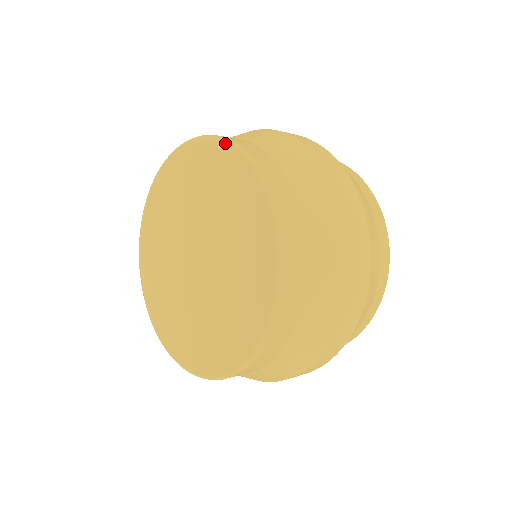
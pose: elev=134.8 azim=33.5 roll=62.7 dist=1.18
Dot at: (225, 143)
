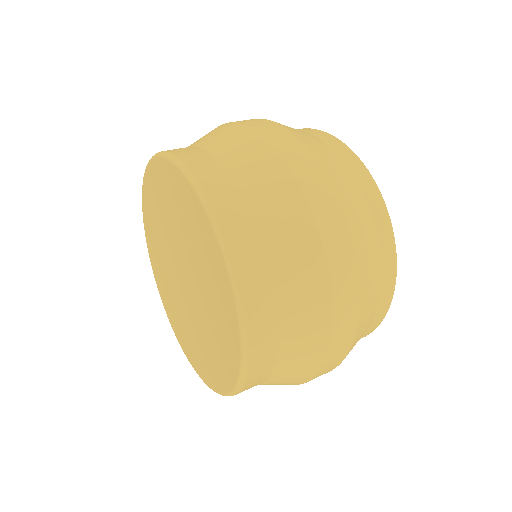
Dot at: (158, 157)
